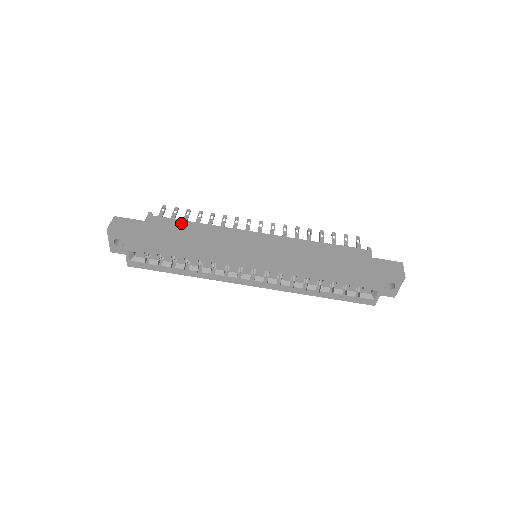
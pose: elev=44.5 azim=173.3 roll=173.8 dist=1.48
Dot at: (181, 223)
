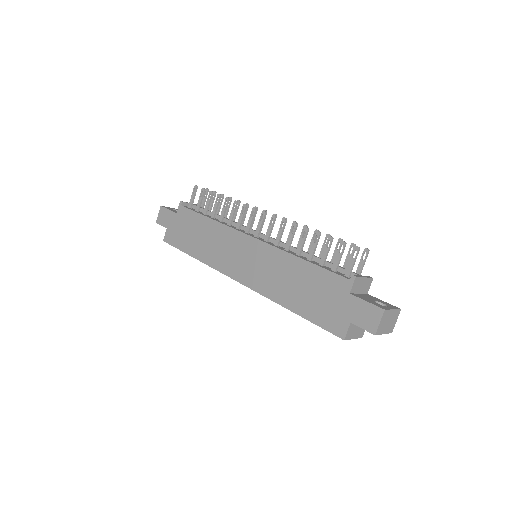
Dot at: (197, 217)
